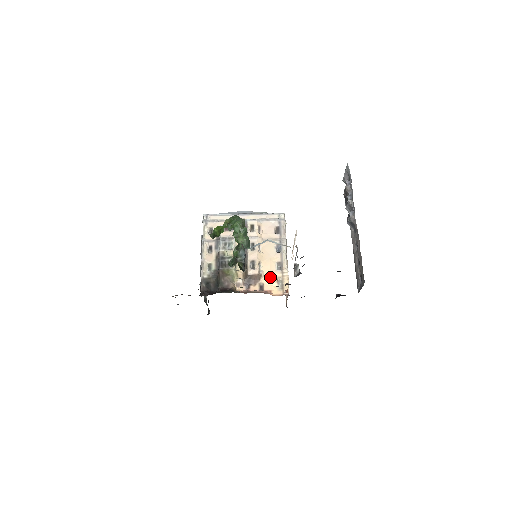
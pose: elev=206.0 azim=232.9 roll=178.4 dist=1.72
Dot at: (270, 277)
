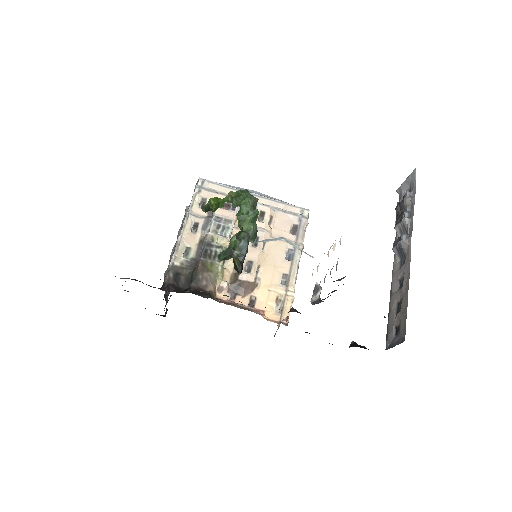
Dot at: (268, 291)
